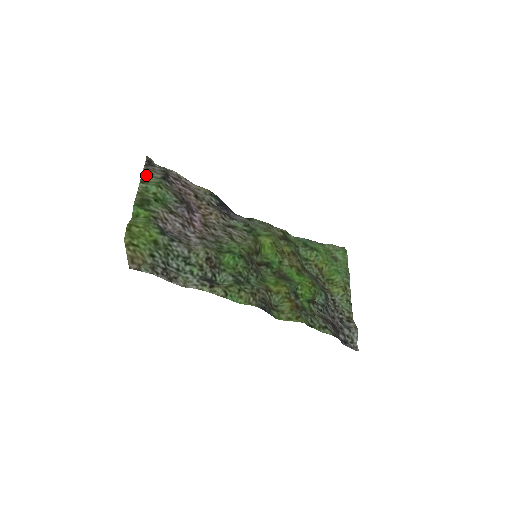
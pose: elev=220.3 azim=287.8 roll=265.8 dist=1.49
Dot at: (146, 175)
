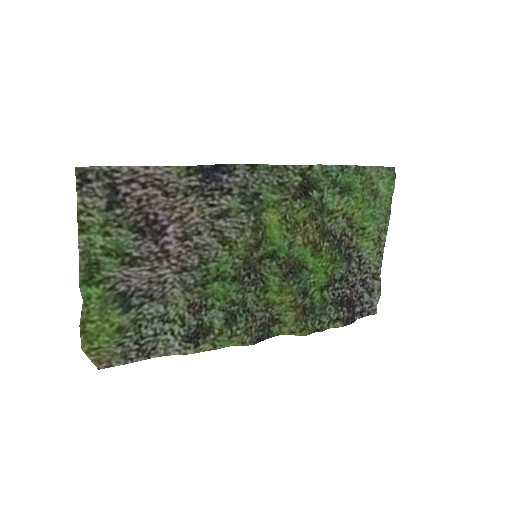
Dot at: (83, 212)
